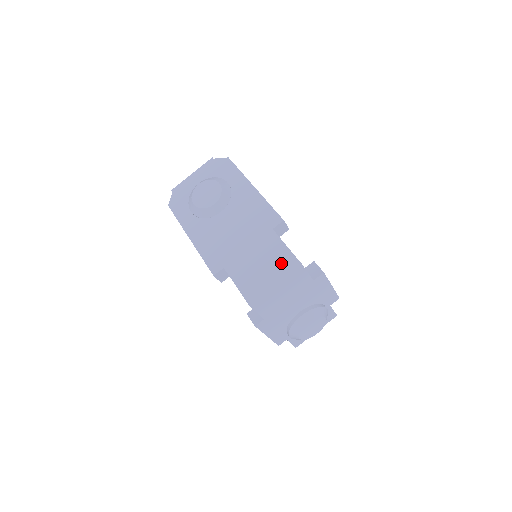
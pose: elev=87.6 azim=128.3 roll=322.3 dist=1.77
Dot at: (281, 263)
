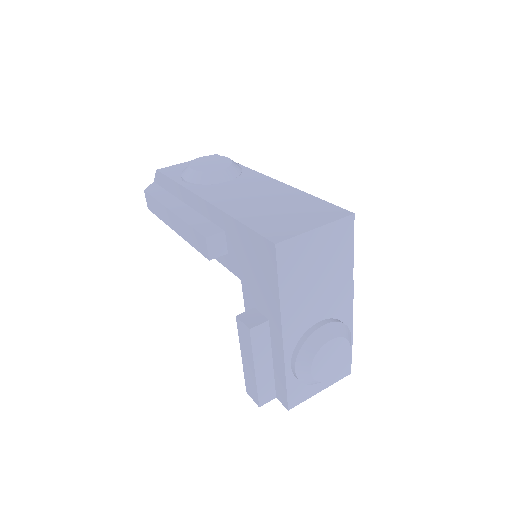
Dot at: (321, 212)
